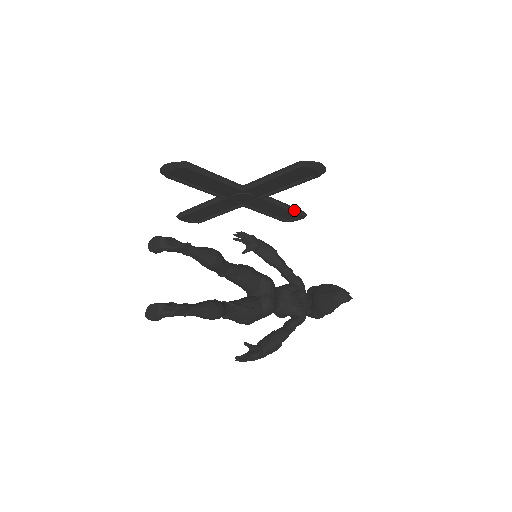
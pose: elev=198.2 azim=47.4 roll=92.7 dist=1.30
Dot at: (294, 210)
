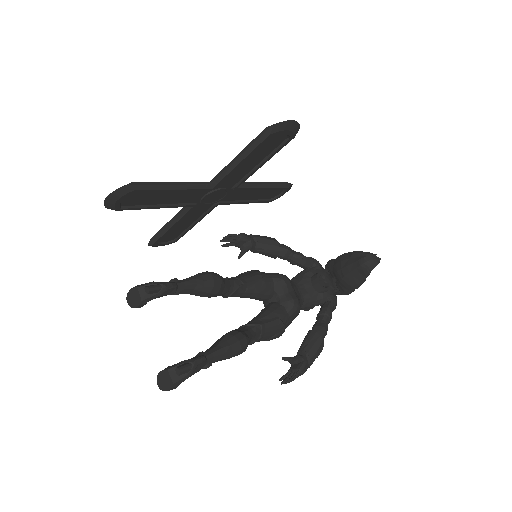
Dot at: (276, 185)
